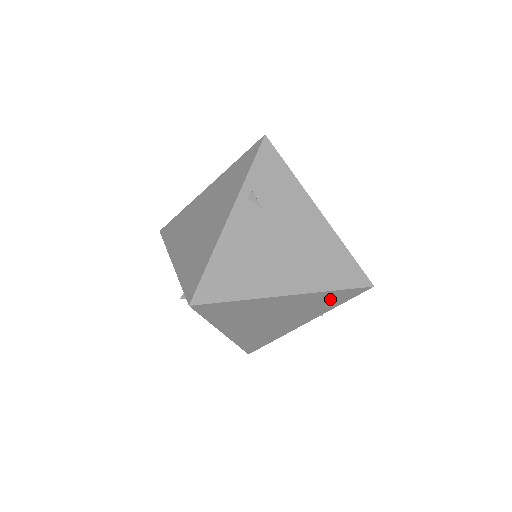
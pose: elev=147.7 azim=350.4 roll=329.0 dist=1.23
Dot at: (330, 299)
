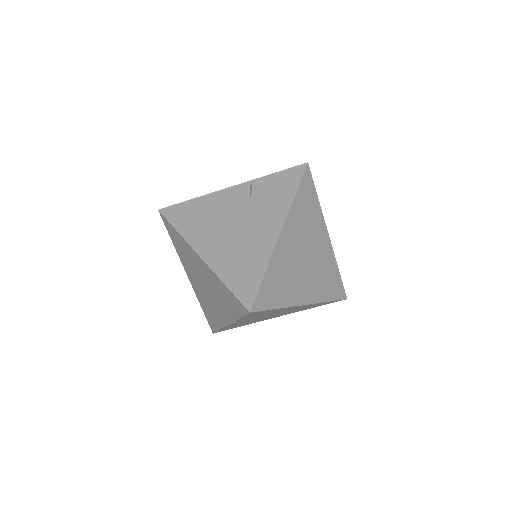
Dot at: (228, 298)
